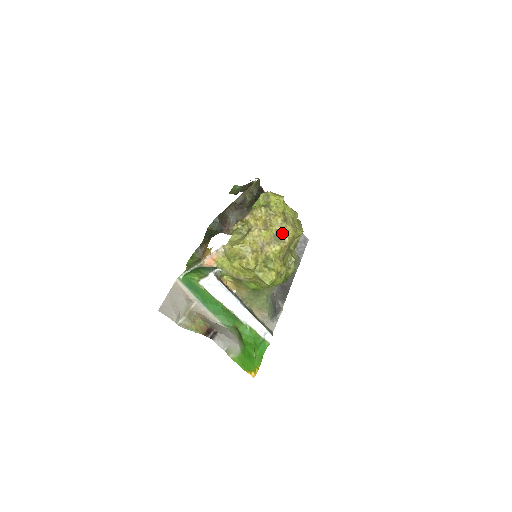
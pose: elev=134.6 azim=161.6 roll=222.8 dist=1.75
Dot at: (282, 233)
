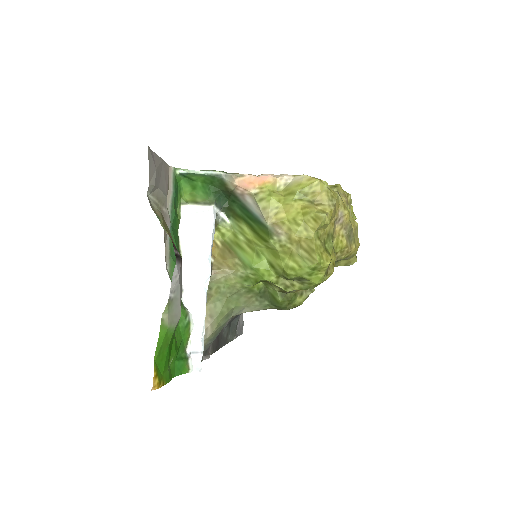
Dot at: (353, 236)
